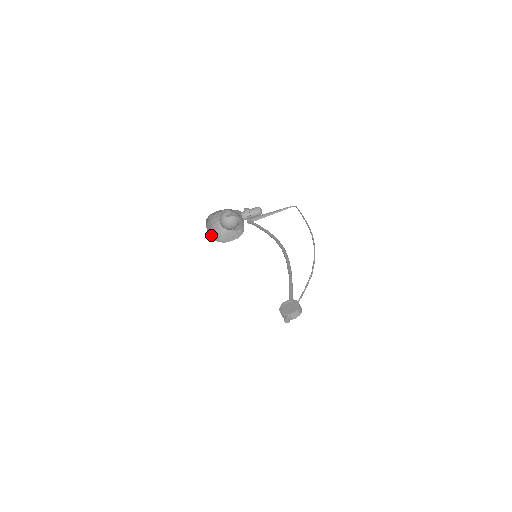
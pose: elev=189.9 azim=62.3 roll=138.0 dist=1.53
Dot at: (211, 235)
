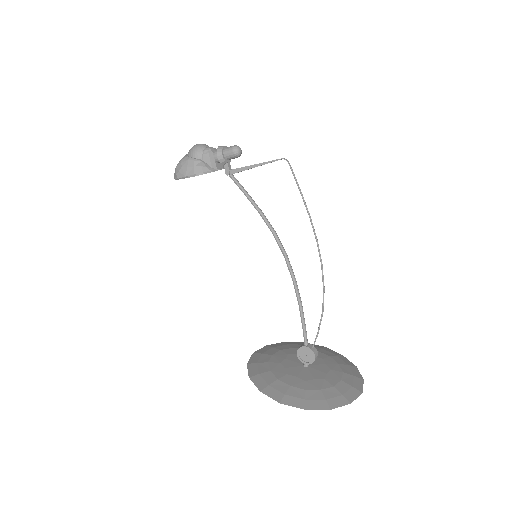
Dot at: occluded
